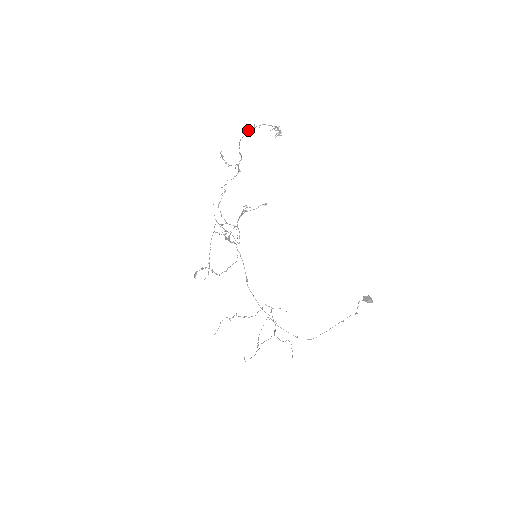
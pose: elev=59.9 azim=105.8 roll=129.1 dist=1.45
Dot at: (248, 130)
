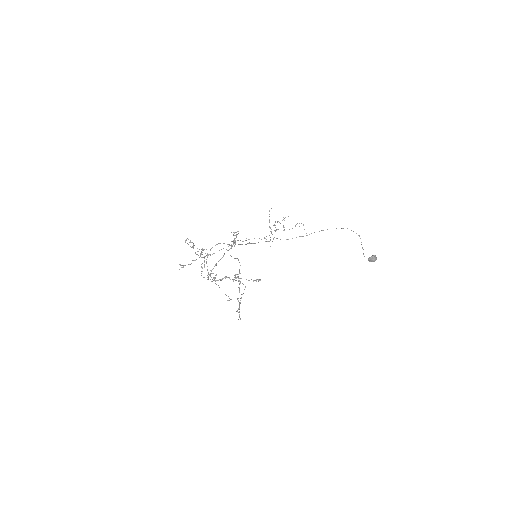
Dot at: (208, 279)
